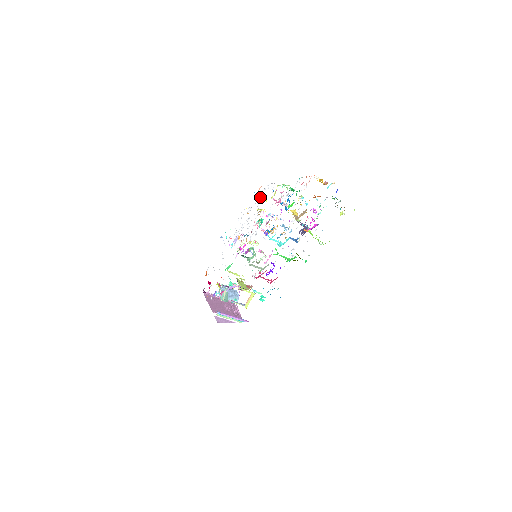
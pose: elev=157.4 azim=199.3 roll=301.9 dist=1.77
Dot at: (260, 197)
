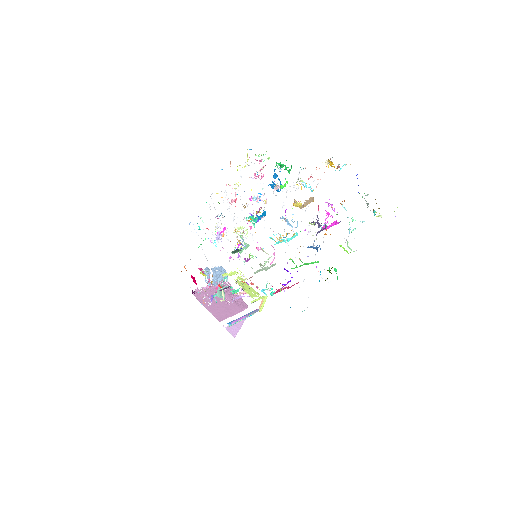
Dot at: occluded
